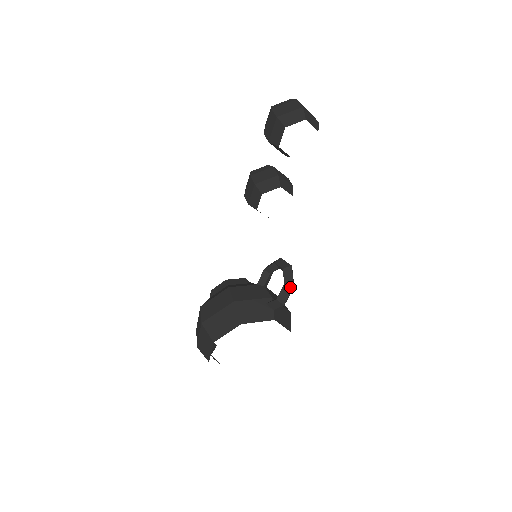
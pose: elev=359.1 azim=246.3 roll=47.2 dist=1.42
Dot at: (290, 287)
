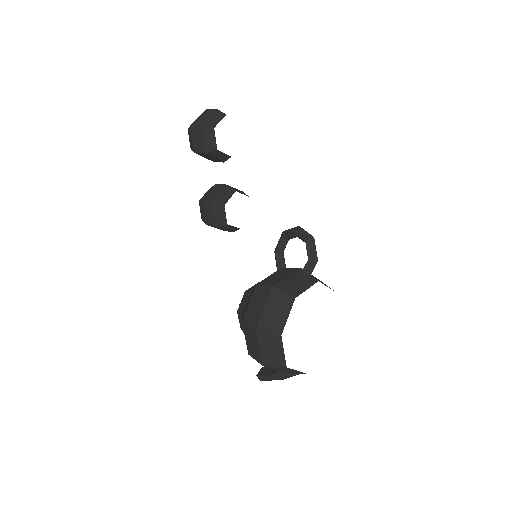
Dot at: (312, 241)
